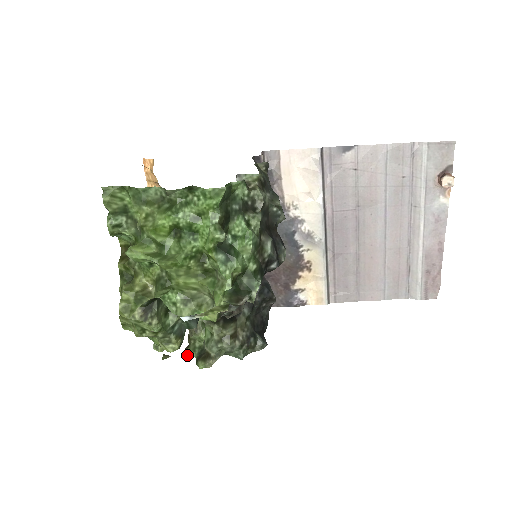
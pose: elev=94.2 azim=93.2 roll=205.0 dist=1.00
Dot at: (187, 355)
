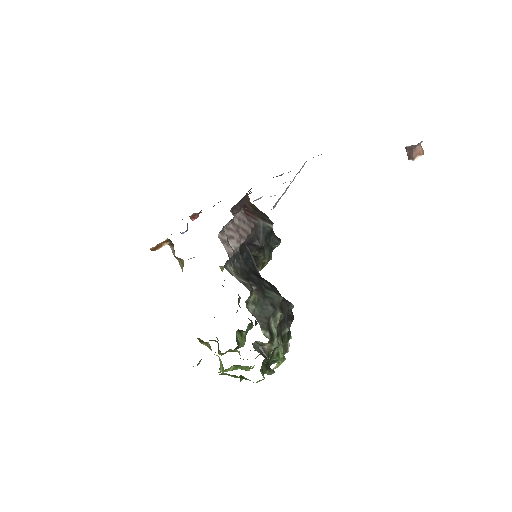
Dot at: occluded
